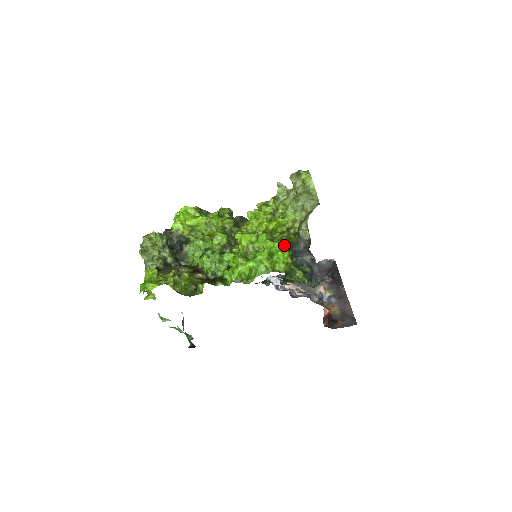
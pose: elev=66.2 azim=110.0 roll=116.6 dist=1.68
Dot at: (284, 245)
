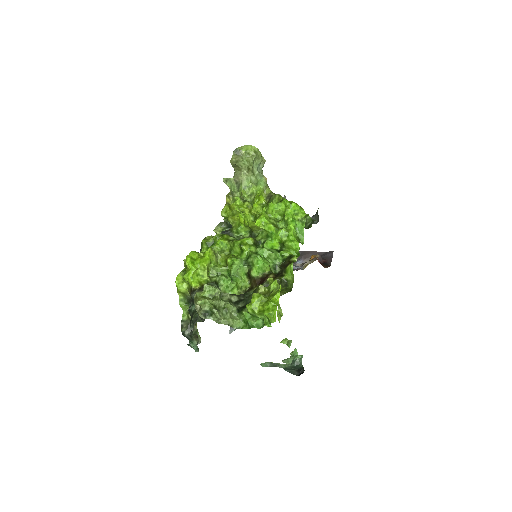
Dot at: occluded
